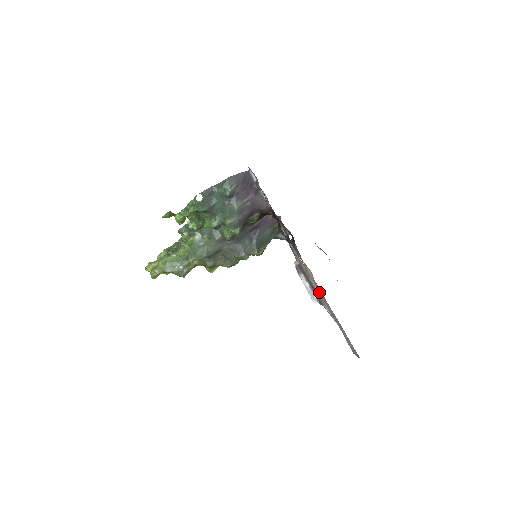
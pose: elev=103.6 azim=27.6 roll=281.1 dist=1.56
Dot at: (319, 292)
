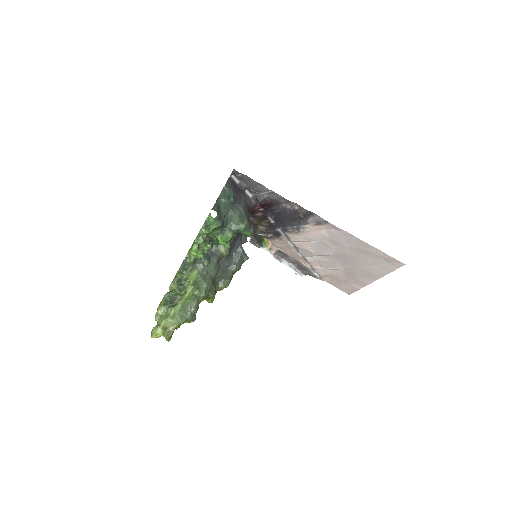
Dot at: (323, 252)
